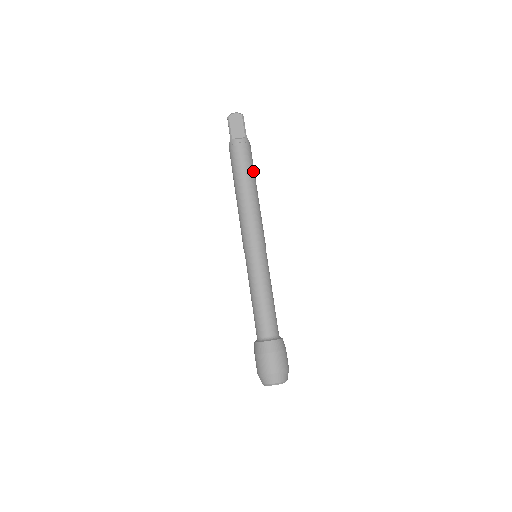
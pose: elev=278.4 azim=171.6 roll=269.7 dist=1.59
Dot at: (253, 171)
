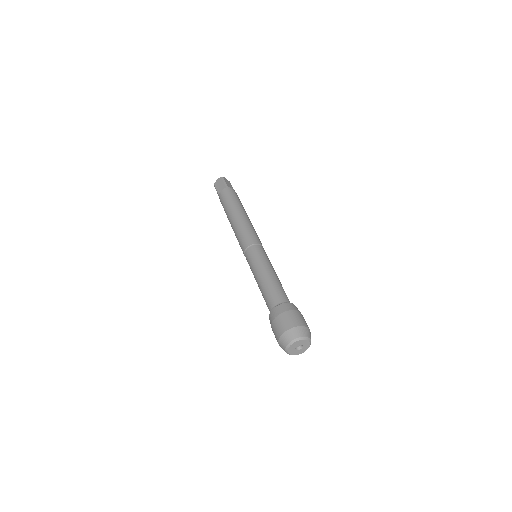
Dot at: occluded
